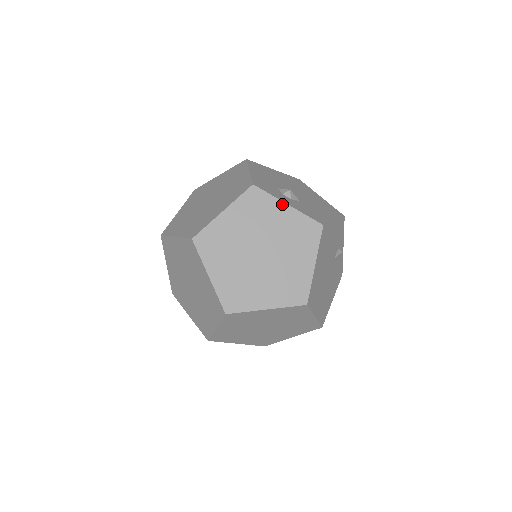
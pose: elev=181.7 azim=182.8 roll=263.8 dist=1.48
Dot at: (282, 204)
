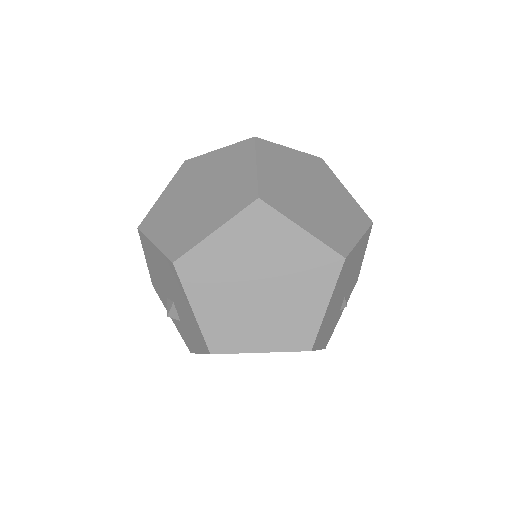
Dot at: (342, 185)
